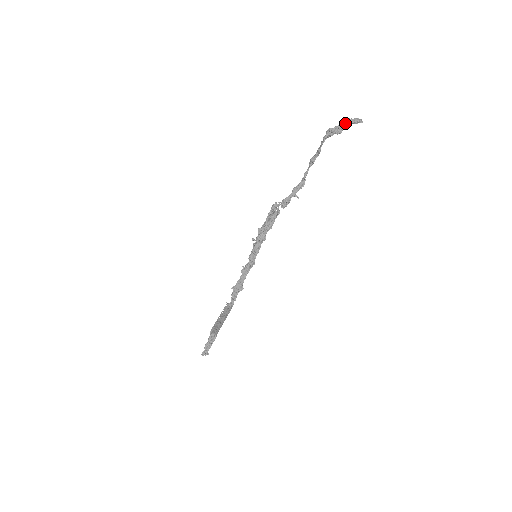
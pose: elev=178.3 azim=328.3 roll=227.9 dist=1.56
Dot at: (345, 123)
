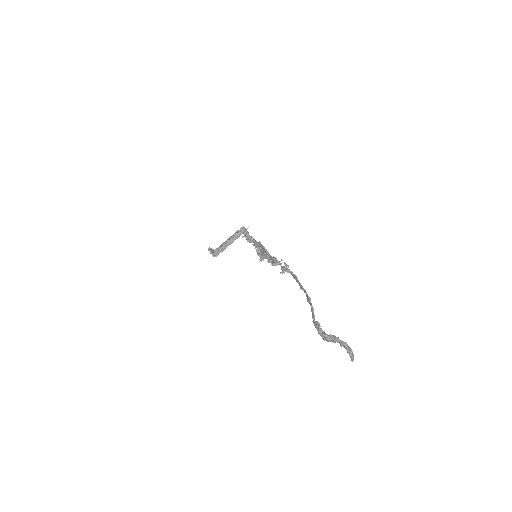
Dot at: (338, 342)
